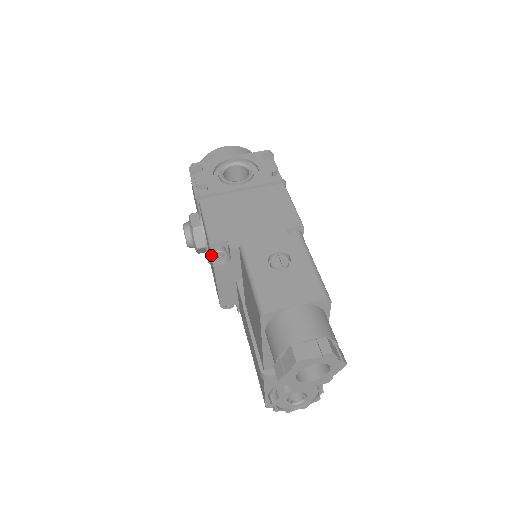
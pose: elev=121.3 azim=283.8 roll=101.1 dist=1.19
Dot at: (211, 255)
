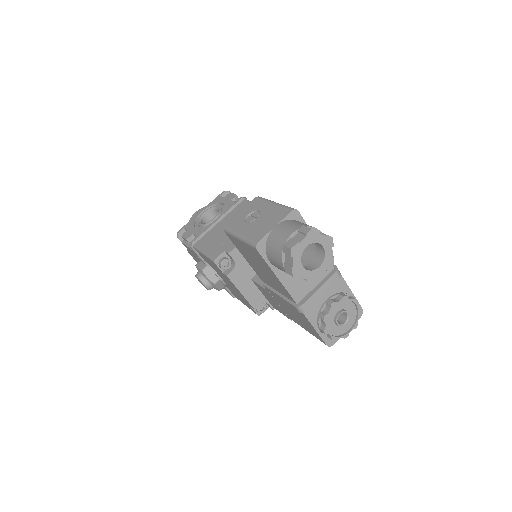
Dot at: (220, 270)
